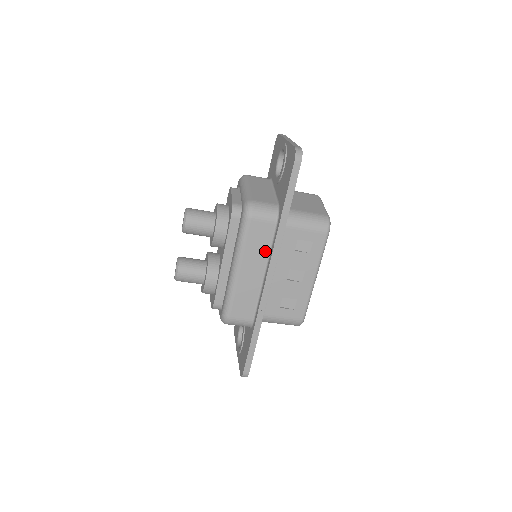
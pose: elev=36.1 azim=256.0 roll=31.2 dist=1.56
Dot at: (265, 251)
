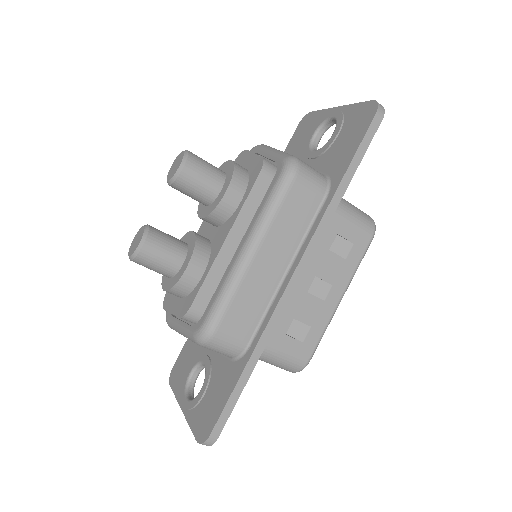
Dot at: (298, 235)
